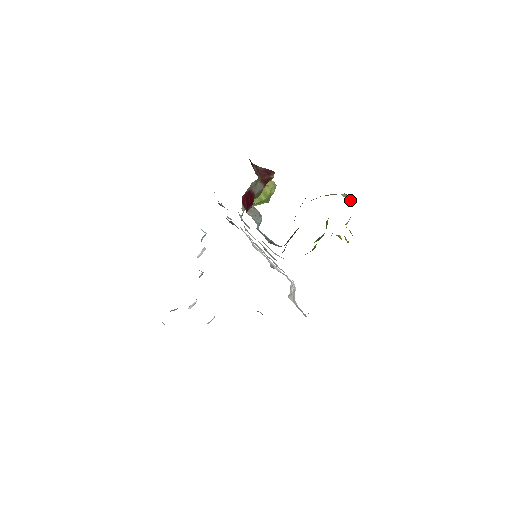
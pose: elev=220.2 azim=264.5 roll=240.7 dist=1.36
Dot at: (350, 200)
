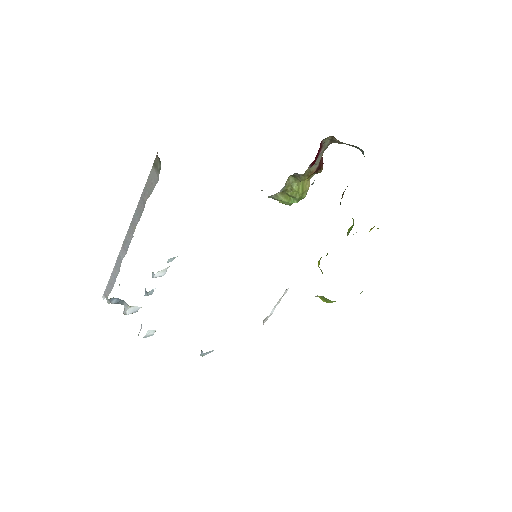
Dot at: occluded
